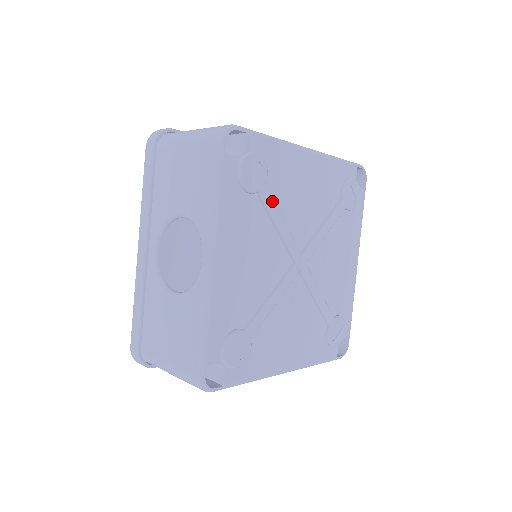
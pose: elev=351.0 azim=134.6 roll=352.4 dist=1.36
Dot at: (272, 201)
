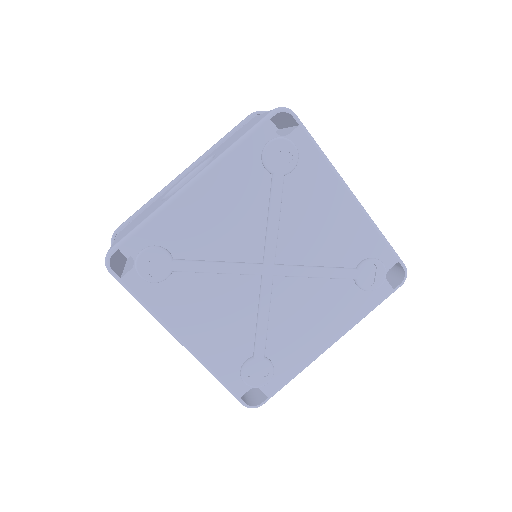
Dot at: (280, 193)
